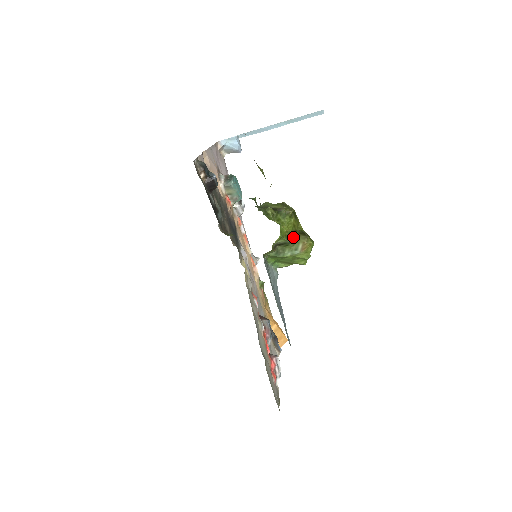
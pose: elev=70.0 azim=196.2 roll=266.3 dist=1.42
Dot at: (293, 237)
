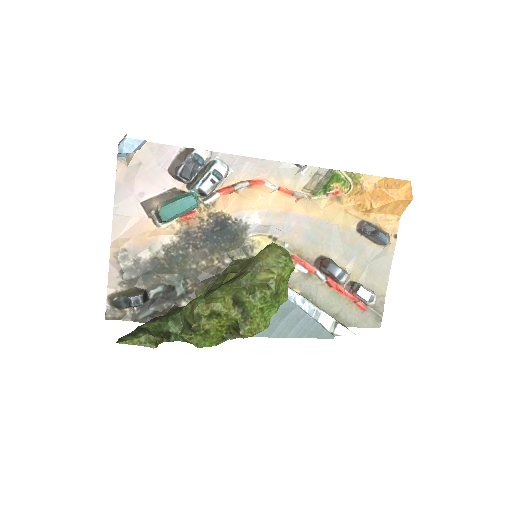
Dot at: (228, 338)
